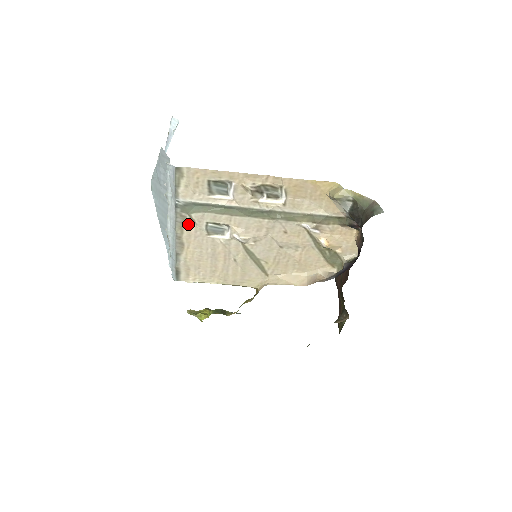
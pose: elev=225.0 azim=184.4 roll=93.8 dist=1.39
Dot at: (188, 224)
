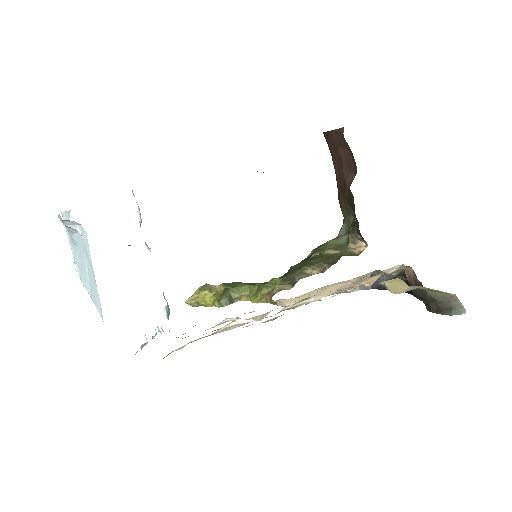
Dot at: occluded
